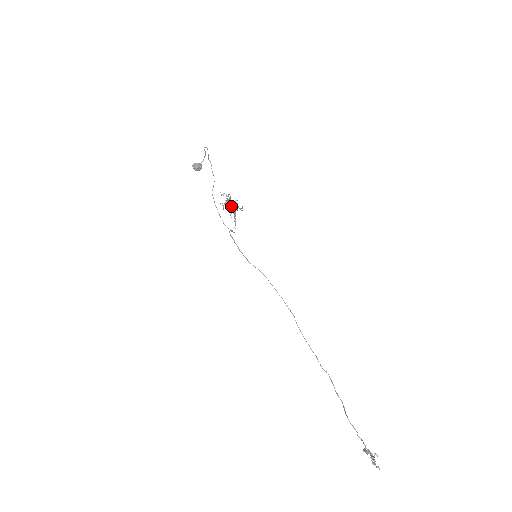
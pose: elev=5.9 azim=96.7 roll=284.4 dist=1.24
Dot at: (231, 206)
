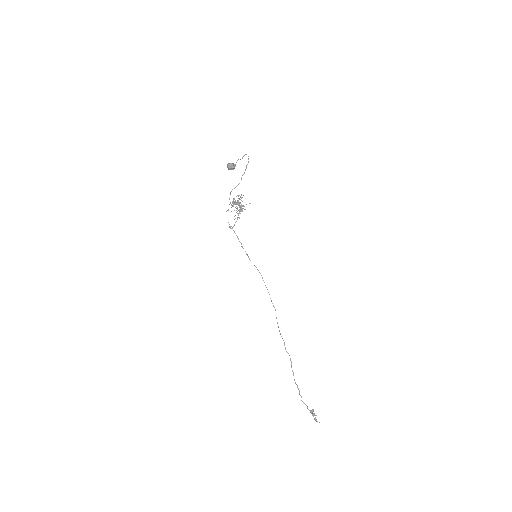
Dot at: (240, 207)
